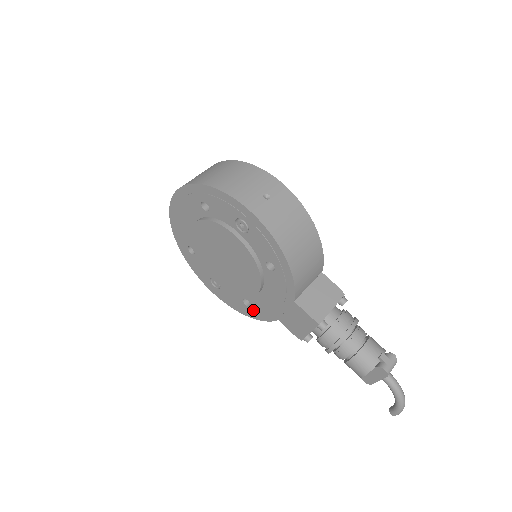
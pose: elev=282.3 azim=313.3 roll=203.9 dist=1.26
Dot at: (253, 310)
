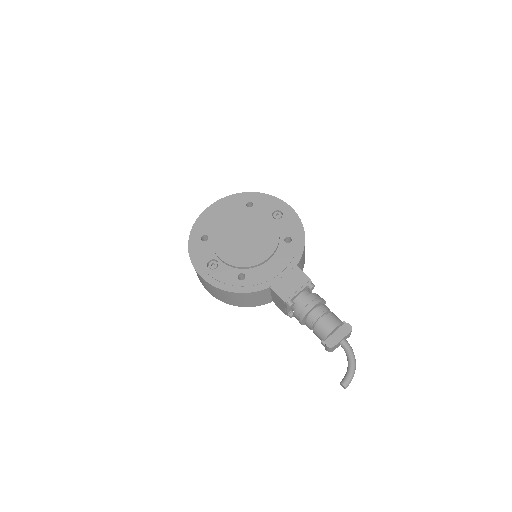
Dot at: (245, 283)
